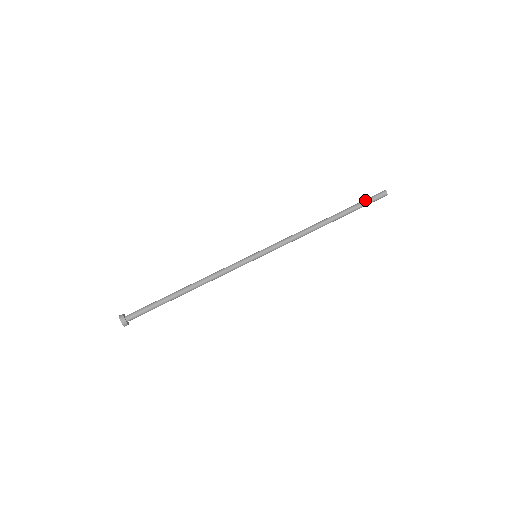
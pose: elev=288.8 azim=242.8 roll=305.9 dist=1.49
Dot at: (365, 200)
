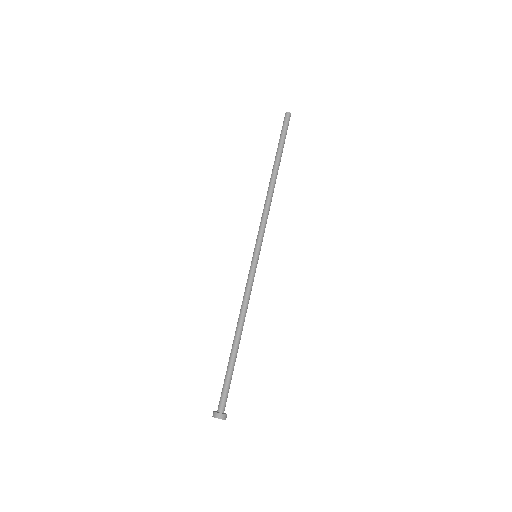
Dot at: (280, 134)
